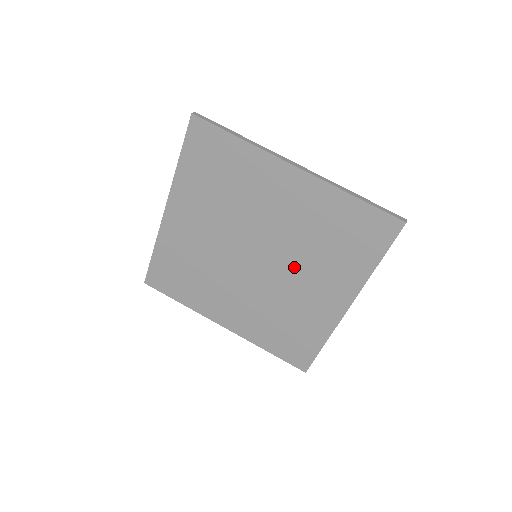
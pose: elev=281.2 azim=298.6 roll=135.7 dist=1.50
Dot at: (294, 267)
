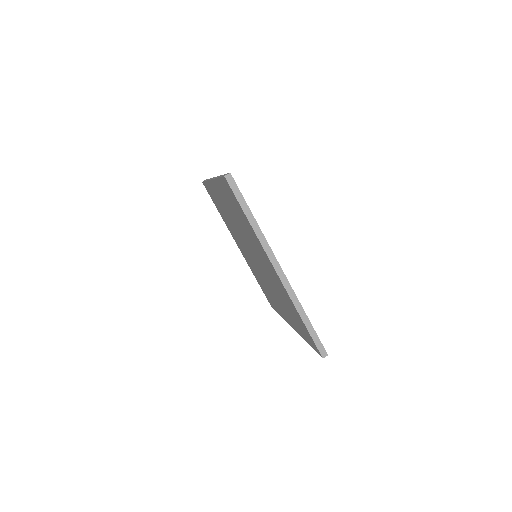
Dot at: (271, 286)
